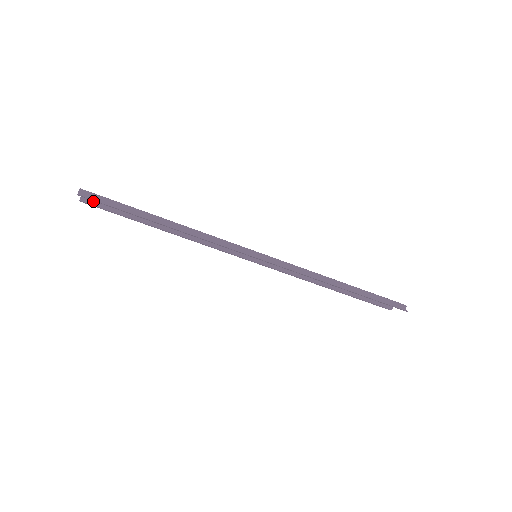
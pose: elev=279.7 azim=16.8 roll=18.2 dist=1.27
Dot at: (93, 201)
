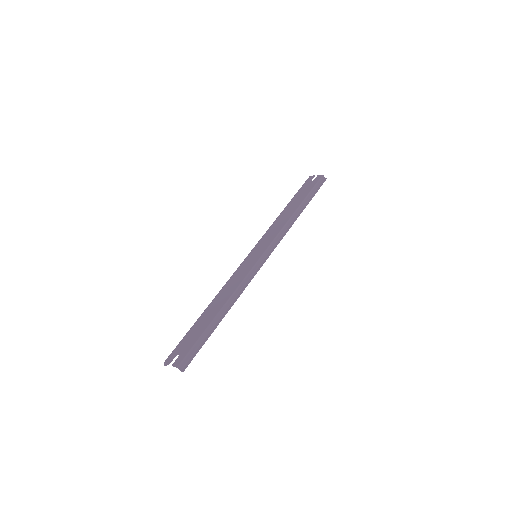
Dot at: (171, 356)
